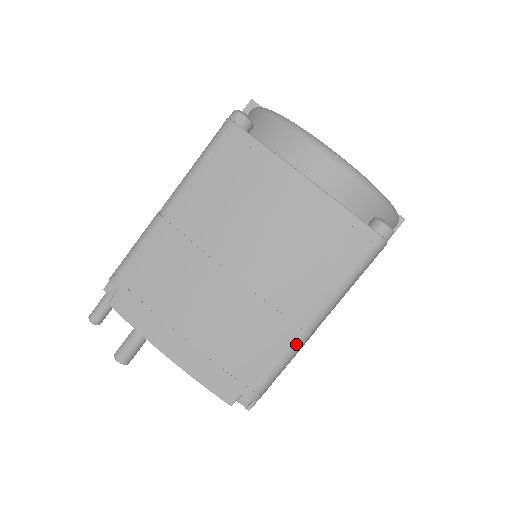
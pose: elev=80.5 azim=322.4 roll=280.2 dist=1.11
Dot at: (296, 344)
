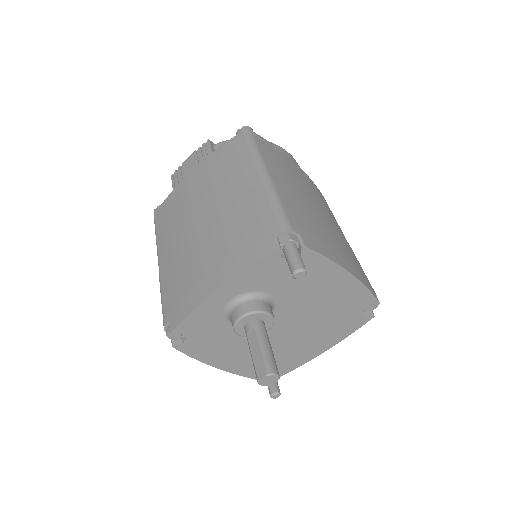
Dot at: occluded
